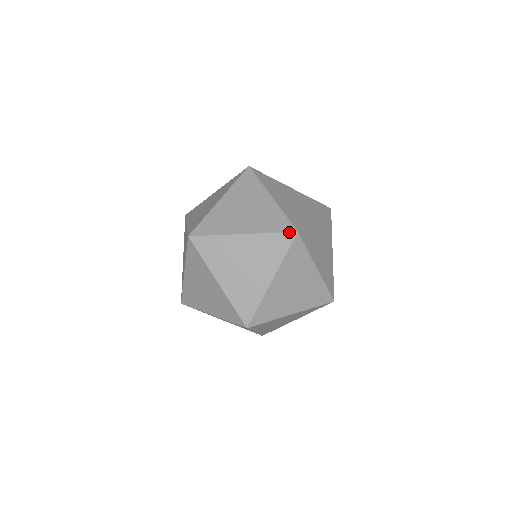
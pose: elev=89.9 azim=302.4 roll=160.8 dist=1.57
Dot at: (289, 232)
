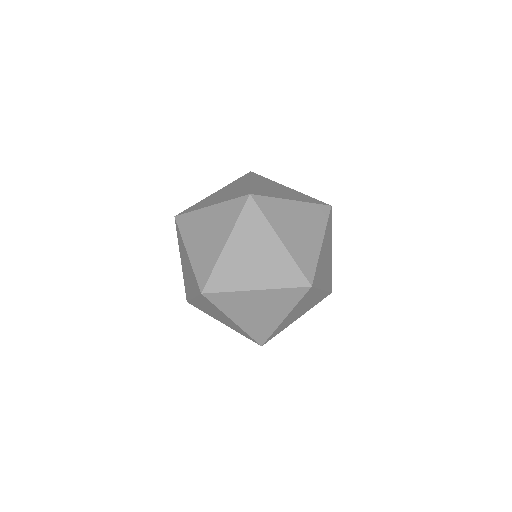
Dot at: (303, 287)
